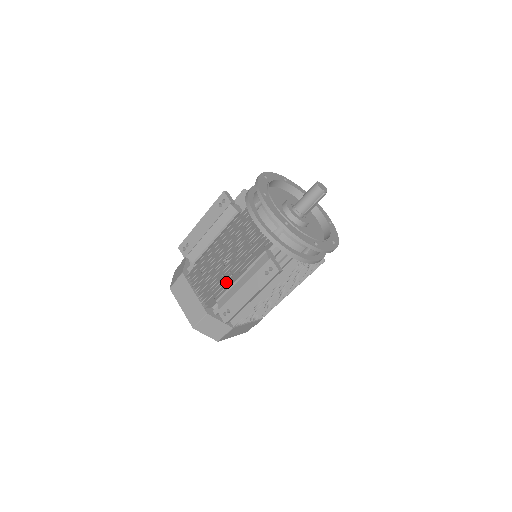
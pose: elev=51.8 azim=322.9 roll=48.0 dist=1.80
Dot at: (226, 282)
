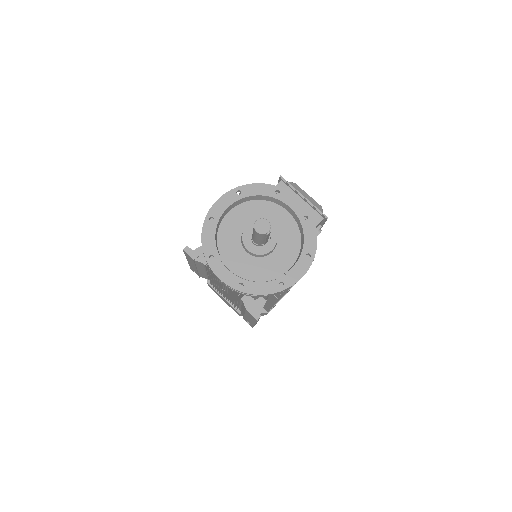
Dot at: (235, 302)
